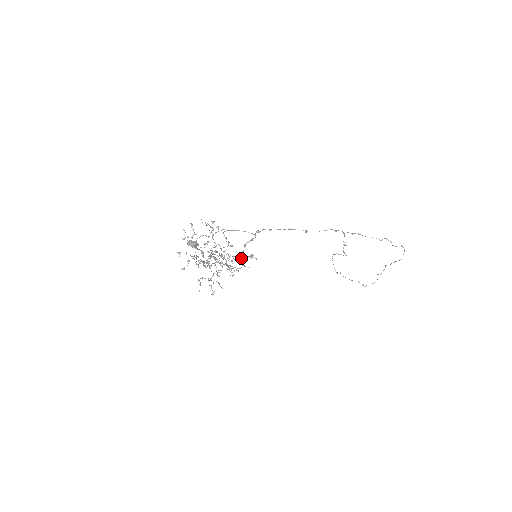
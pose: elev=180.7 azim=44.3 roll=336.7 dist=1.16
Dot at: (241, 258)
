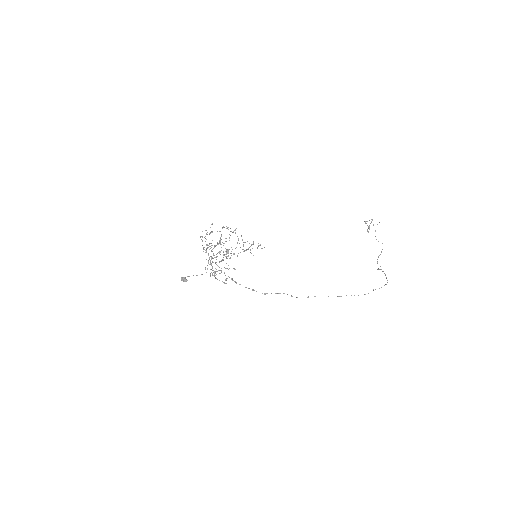
Dot at: (253, 242)
